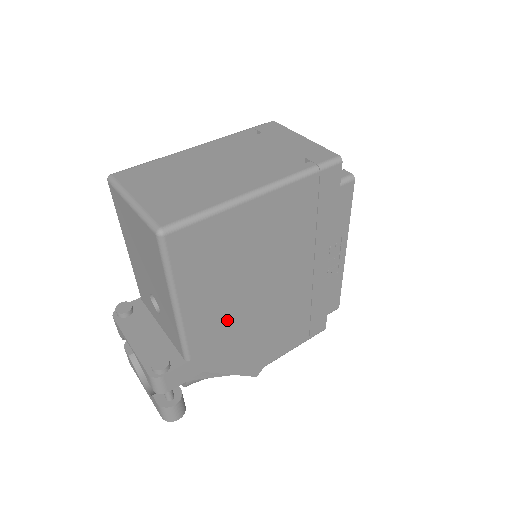
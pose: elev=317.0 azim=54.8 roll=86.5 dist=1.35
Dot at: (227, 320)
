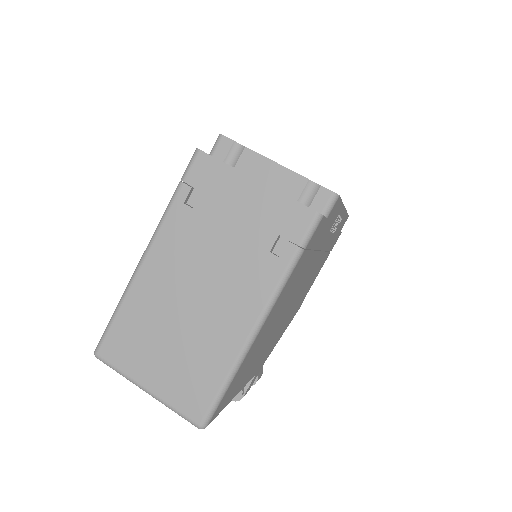
Dot at: (269, 345)
